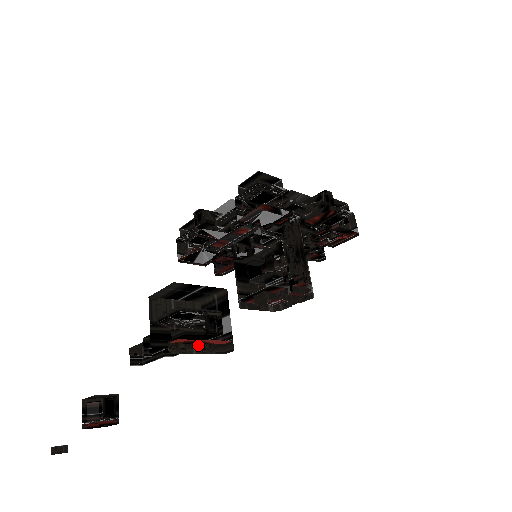
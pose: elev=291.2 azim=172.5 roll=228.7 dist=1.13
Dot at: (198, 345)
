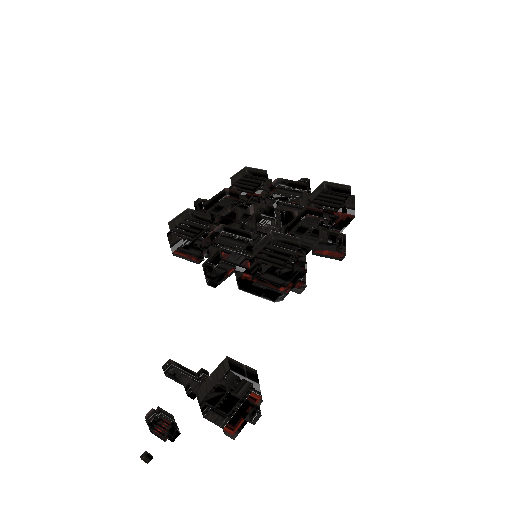
Dot at: (238, 410)
